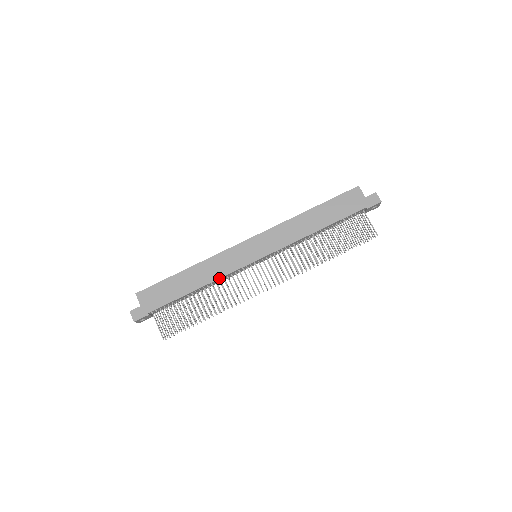
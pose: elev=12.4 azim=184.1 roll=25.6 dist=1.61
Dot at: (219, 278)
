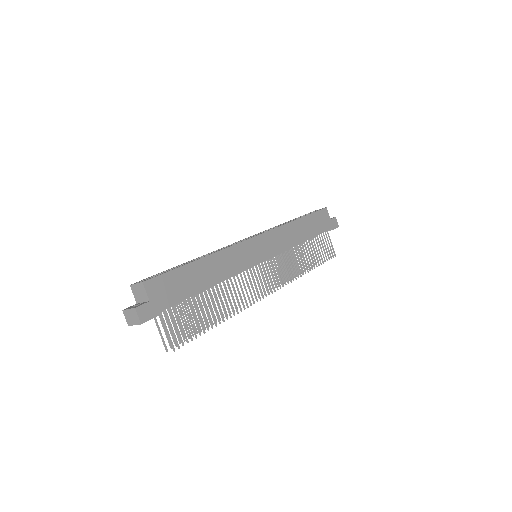
Dot at: (233, 276)
